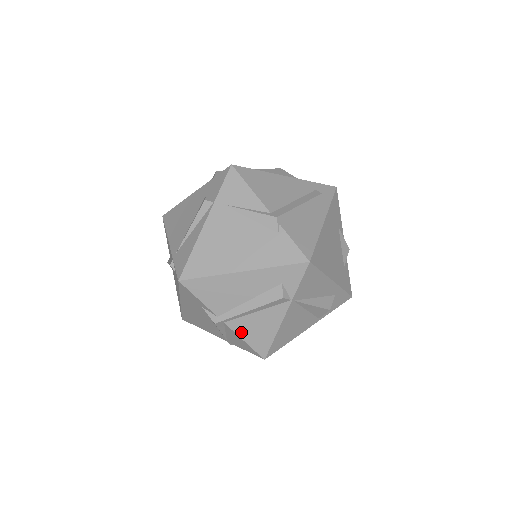
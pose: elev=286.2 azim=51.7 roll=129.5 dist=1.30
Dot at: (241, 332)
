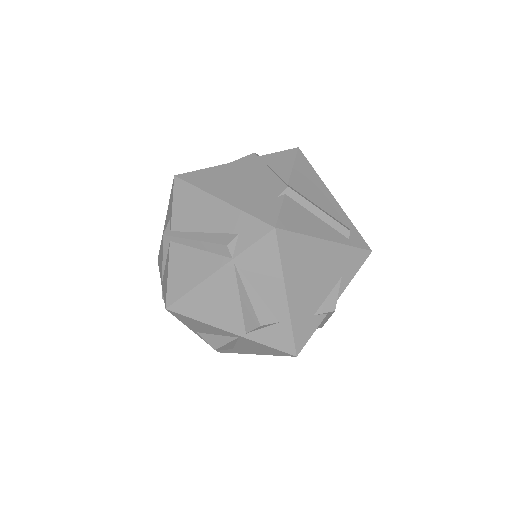
Dot at: (173, 262)
